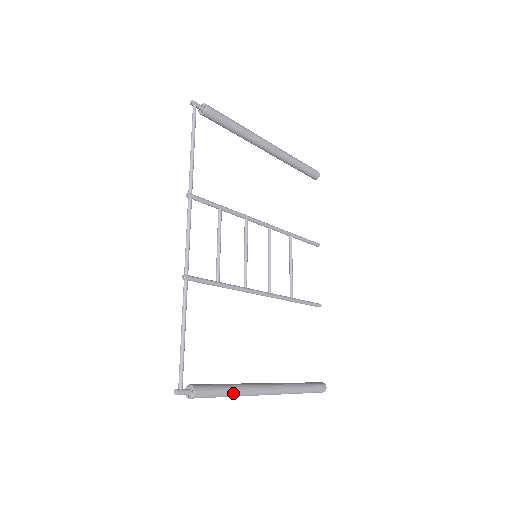
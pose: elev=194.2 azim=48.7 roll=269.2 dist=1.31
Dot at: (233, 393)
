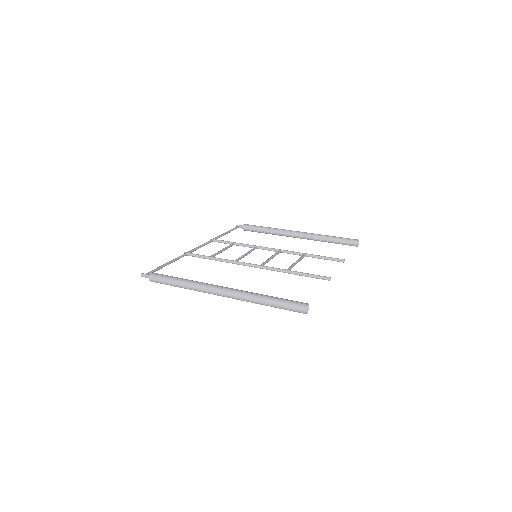
Dot at: (183, 281)
